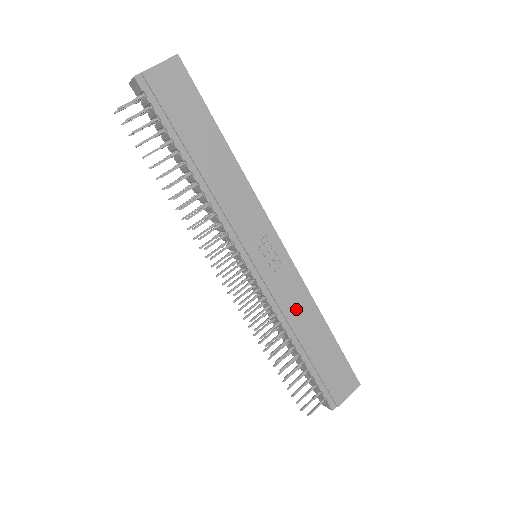
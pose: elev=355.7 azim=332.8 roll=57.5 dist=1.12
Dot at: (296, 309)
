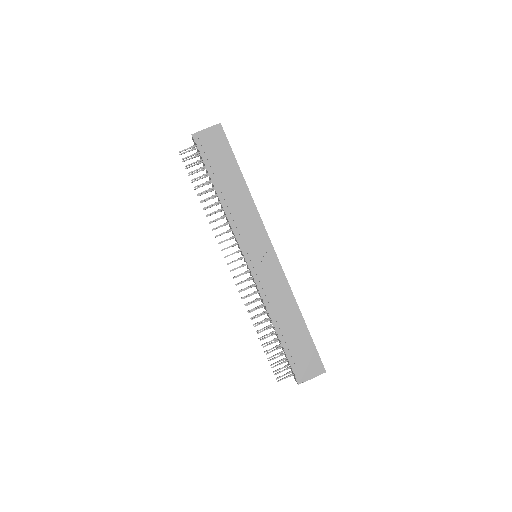
Dot at: (278, 298)
